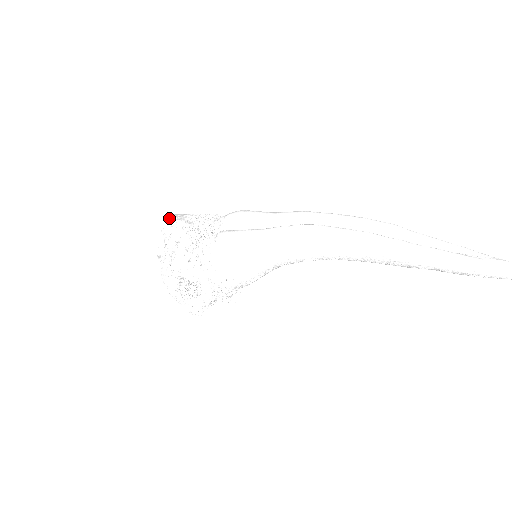
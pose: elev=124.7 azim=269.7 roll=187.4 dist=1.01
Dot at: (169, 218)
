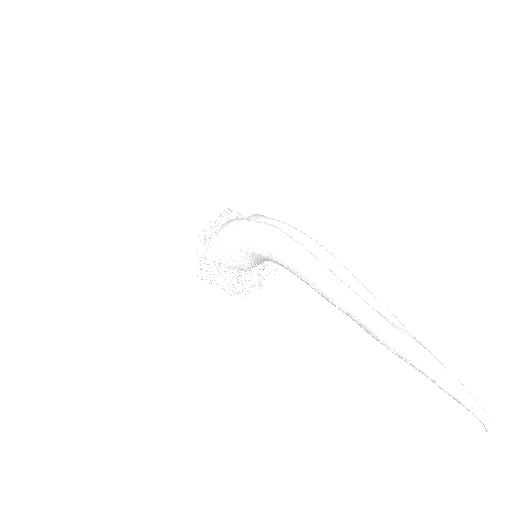
Dot at: occluded
